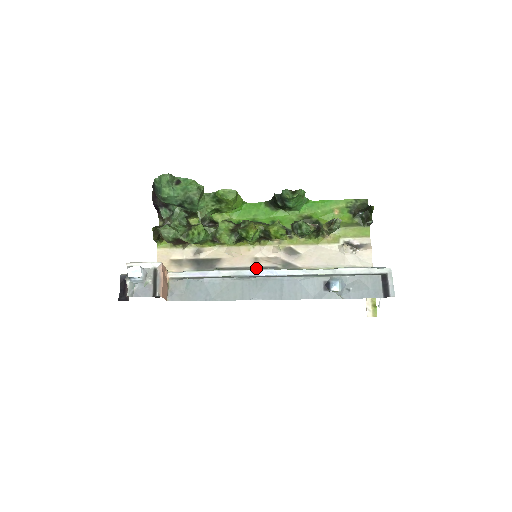
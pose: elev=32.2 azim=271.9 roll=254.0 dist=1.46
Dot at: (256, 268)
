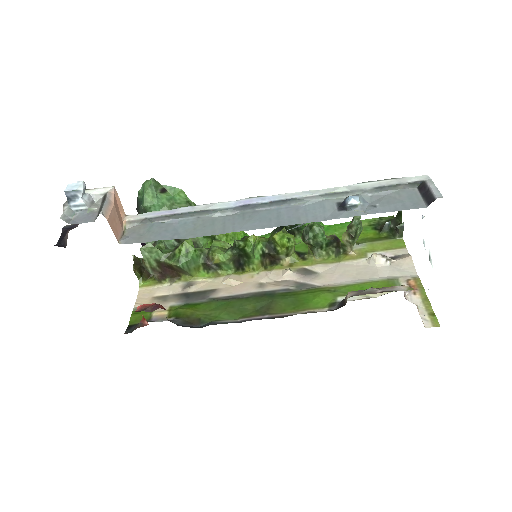
Dot at: (261, 292)
